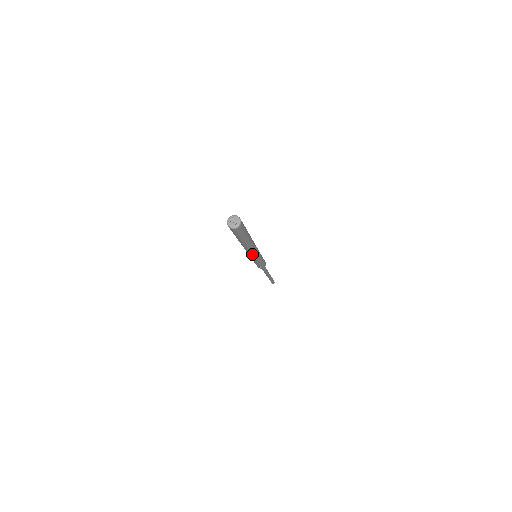
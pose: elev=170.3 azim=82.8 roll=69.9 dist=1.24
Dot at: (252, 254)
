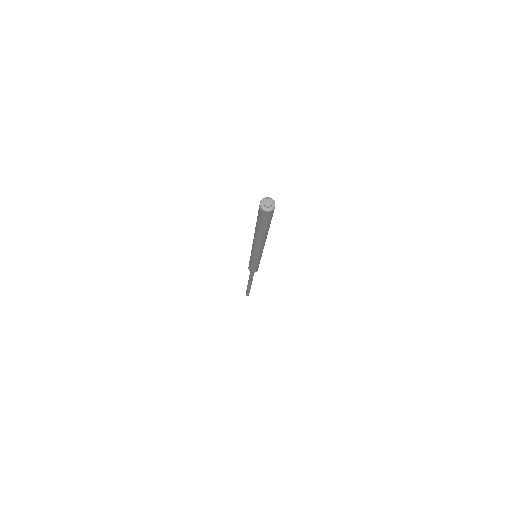
Dot at: (259, 251)
